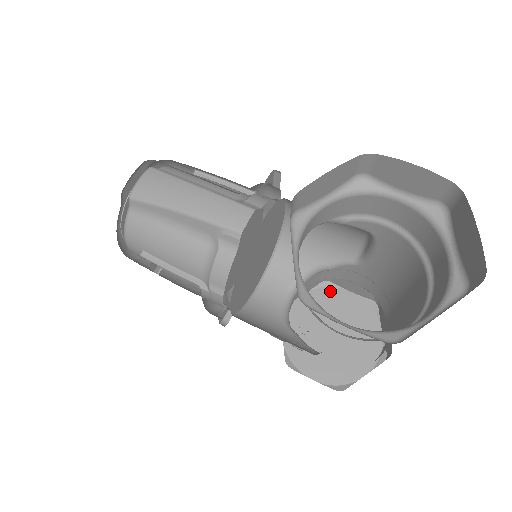
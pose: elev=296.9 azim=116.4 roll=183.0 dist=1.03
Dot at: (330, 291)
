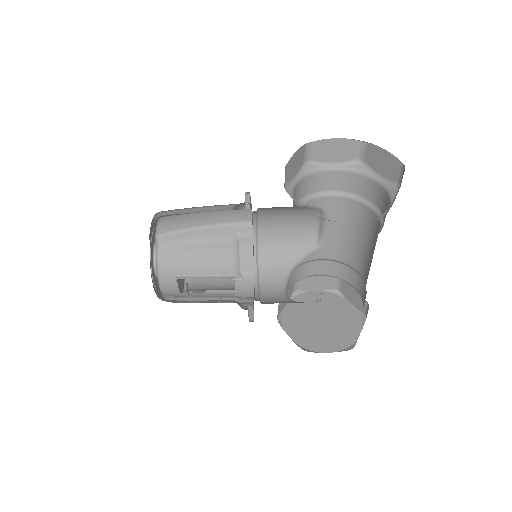
Dot at: (302, 296)
